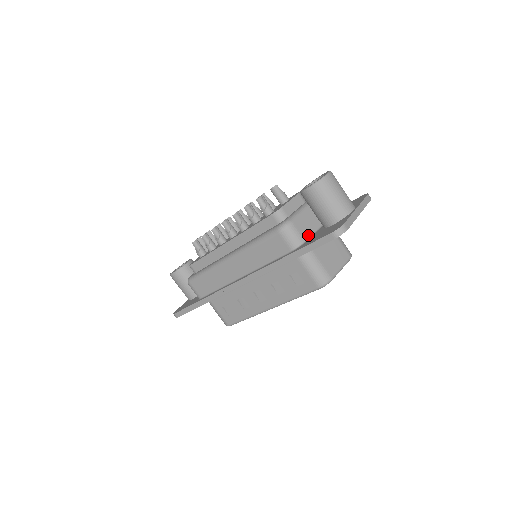
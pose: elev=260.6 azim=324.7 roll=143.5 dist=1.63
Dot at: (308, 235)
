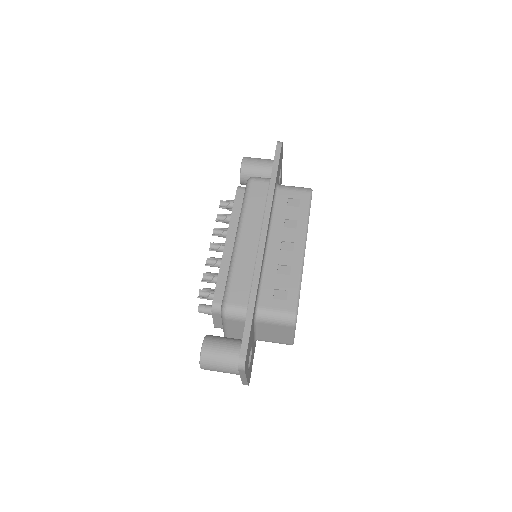
Dot at: occluded
